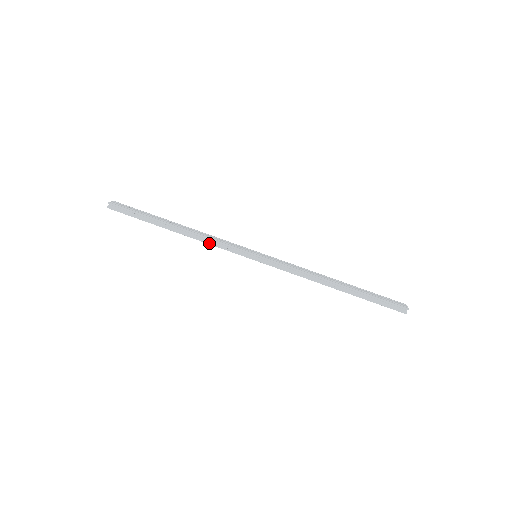
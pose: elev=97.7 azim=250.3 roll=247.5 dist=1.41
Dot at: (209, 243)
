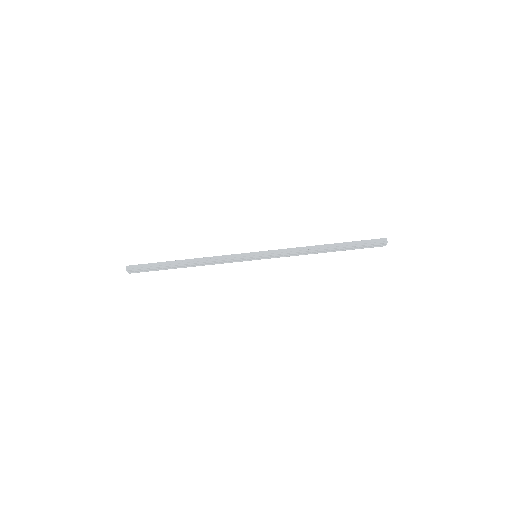
Dot at: (216, 260)
